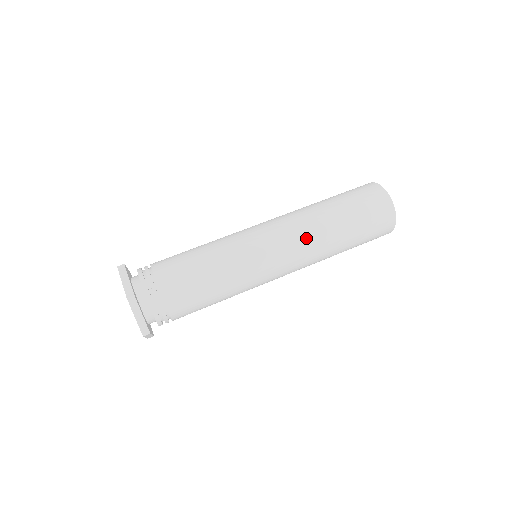
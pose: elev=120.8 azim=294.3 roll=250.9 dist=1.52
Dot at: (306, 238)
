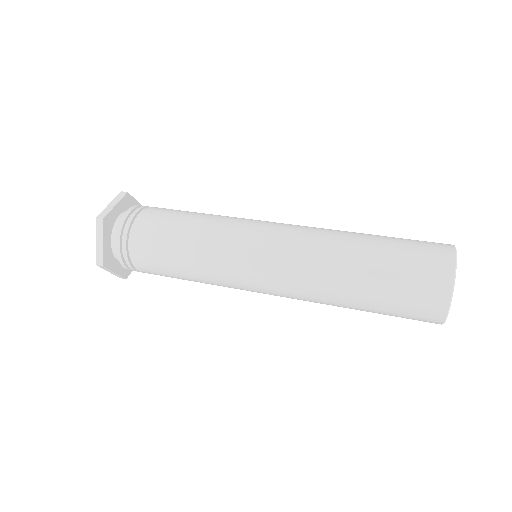
Dot at: (314, 230)
